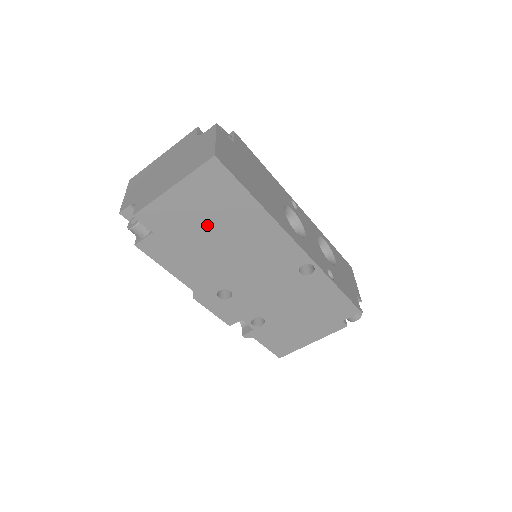
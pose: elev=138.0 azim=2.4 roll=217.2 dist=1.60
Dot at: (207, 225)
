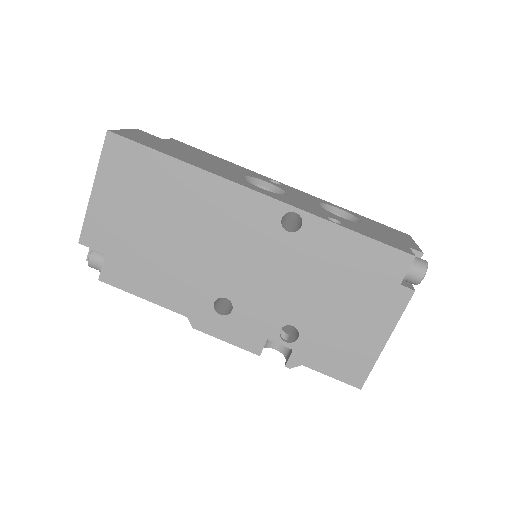
Dot at: (148, 217)
